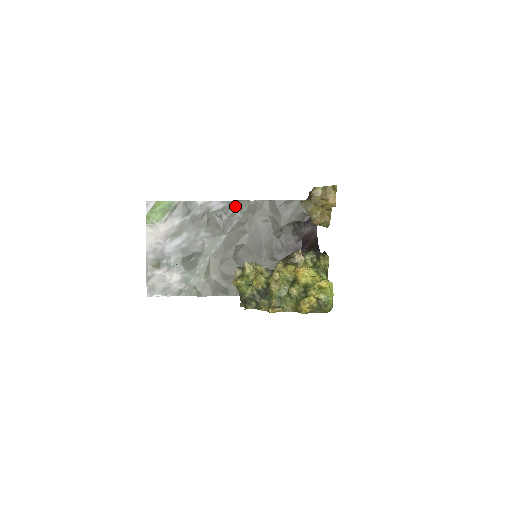
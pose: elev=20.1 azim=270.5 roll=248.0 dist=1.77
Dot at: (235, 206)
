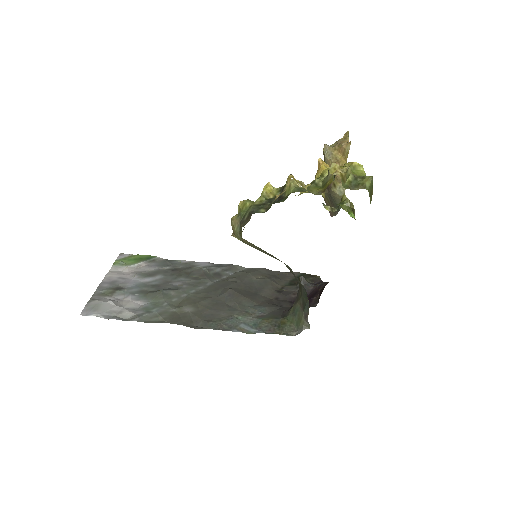
Dot at: (226, 267)
